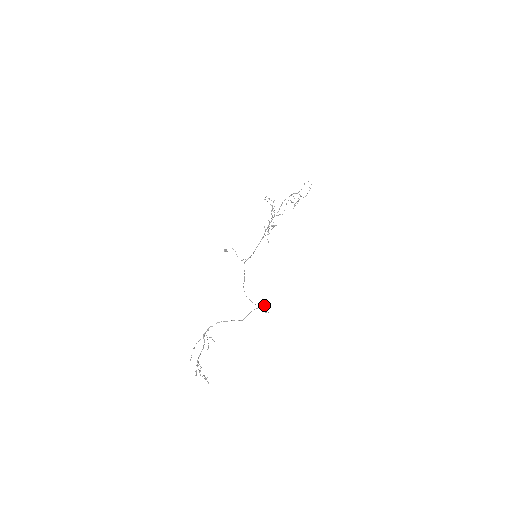
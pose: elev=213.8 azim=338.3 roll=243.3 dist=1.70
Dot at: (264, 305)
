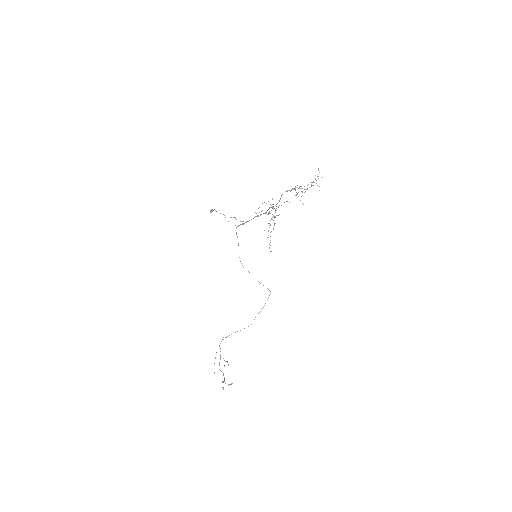
Dot at: occluded
